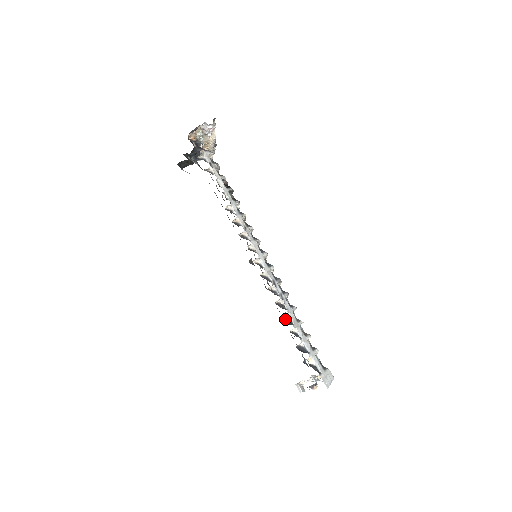
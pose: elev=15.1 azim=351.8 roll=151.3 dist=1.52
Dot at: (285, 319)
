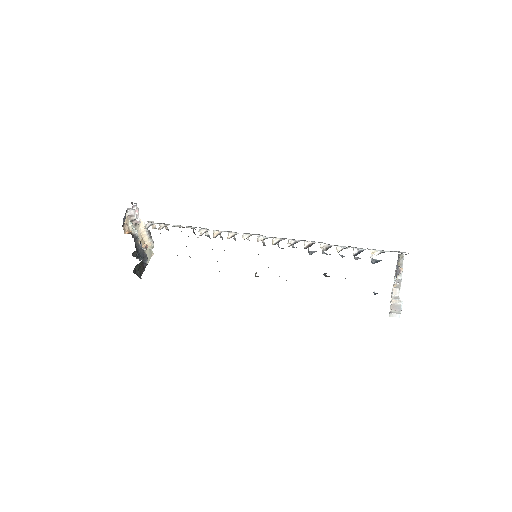
Dot at: (323, 249)
